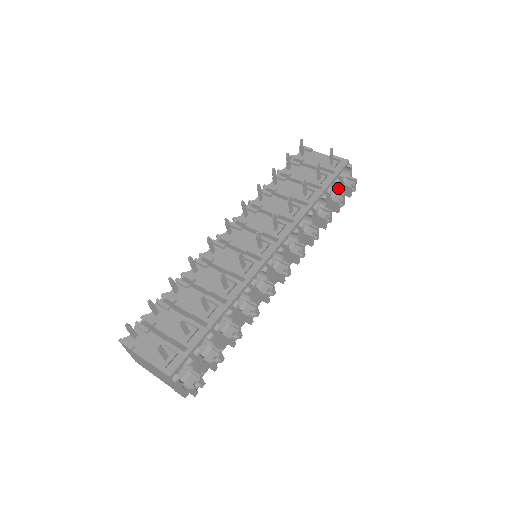
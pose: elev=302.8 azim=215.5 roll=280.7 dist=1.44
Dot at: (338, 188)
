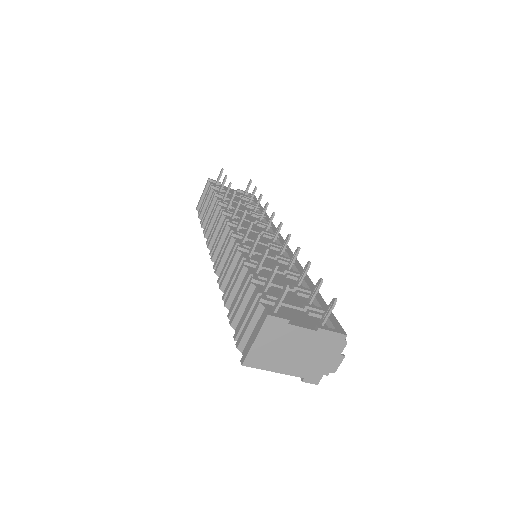
Dot at: occluded
